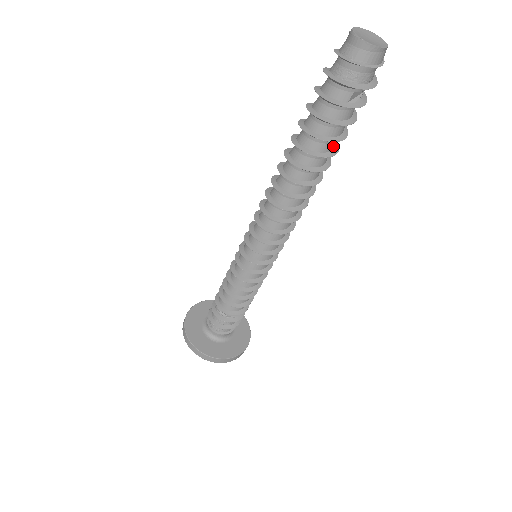
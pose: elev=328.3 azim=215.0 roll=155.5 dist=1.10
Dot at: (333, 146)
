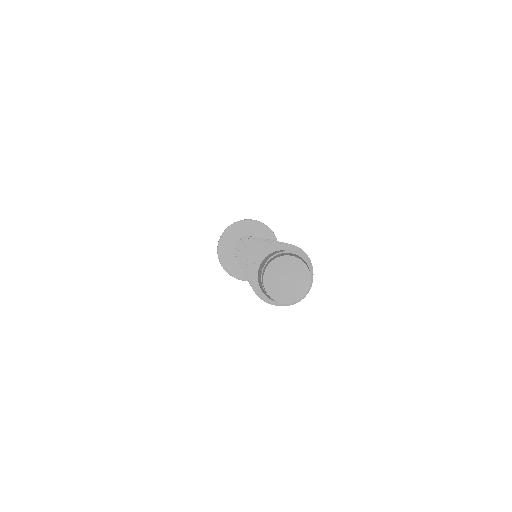
Dot at: occluded
